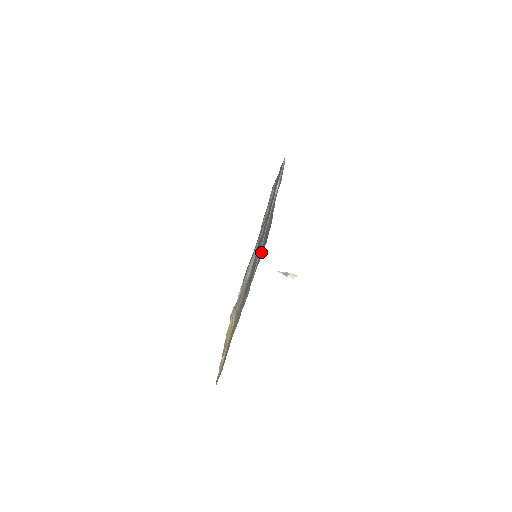
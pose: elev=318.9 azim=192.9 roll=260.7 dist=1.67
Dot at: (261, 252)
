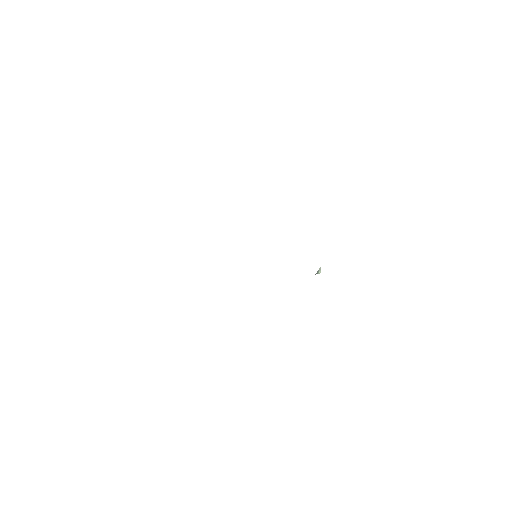
Dot at: occluded
